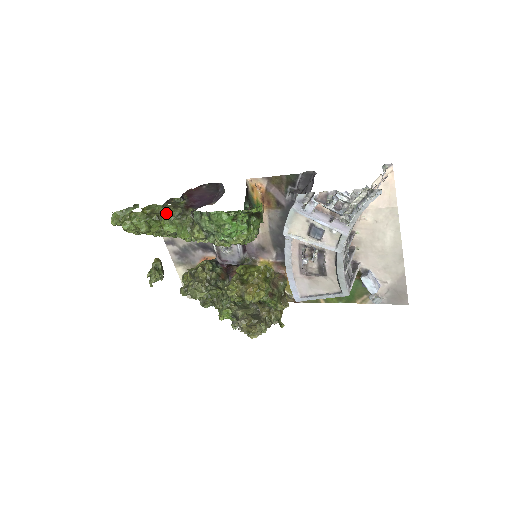
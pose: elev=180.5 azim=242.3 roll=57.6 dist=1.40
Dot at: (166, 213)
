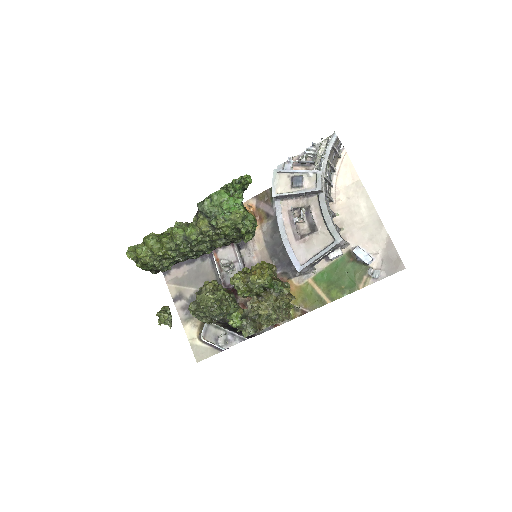
Dot at: (175, 226)
